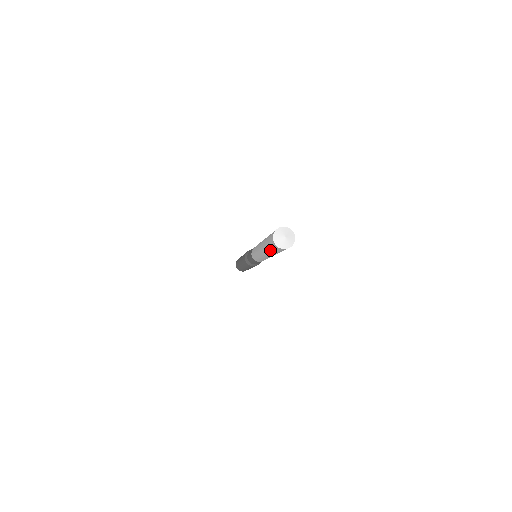
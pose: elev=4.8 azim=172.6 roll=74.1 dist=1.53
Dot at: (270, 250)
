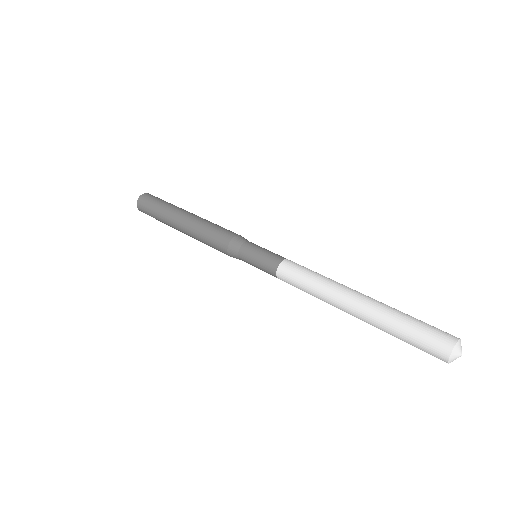
Dot at: (402, 334)
